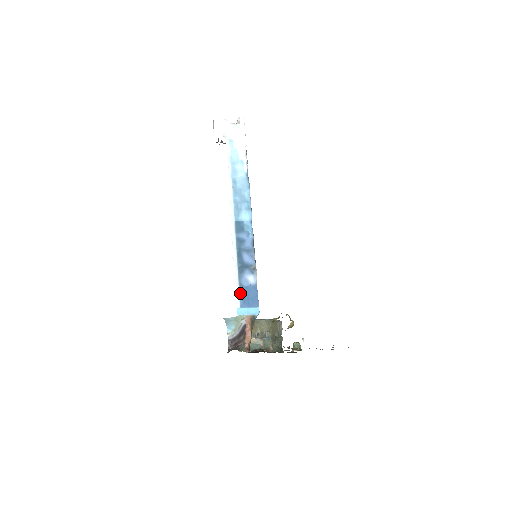
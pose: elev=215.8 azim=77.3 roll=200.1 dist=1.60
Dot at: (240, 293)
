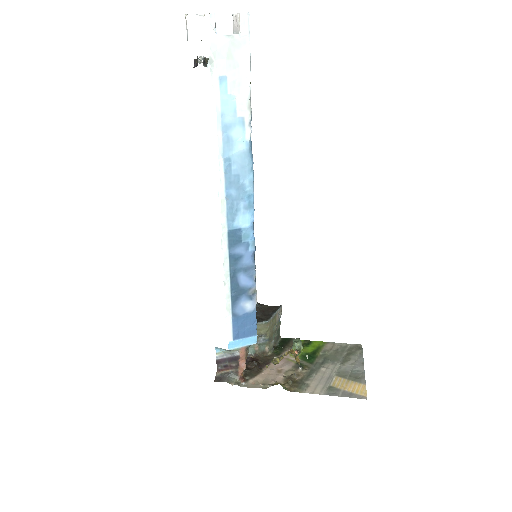
Dot at: (233, 325)
